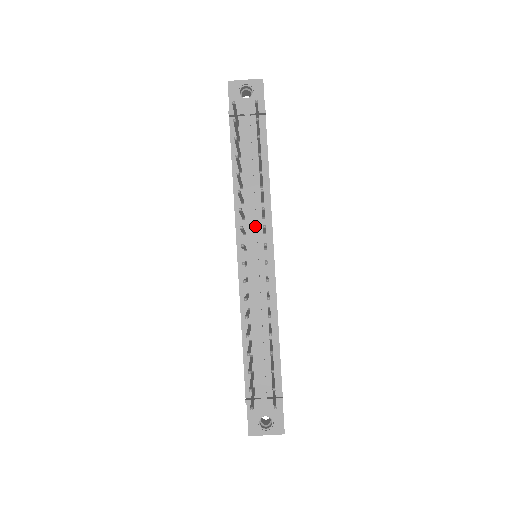
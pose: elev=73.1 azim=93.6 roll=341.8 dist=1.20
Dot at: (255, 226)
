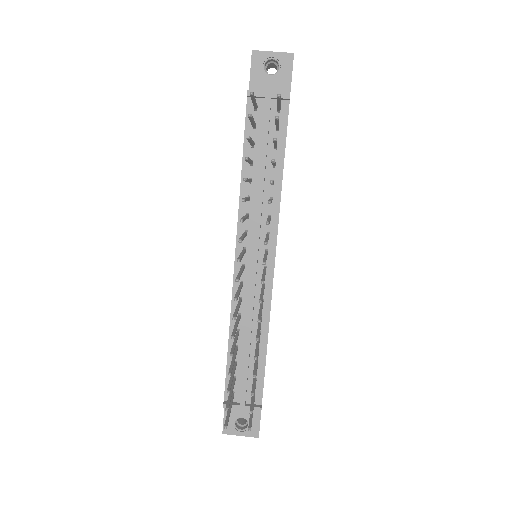
Dot at: (259, 228)
